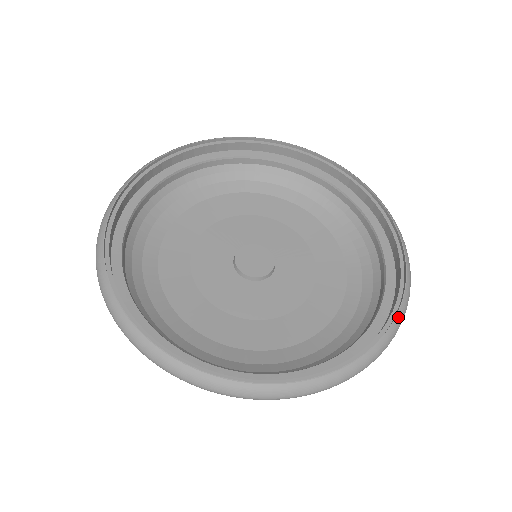
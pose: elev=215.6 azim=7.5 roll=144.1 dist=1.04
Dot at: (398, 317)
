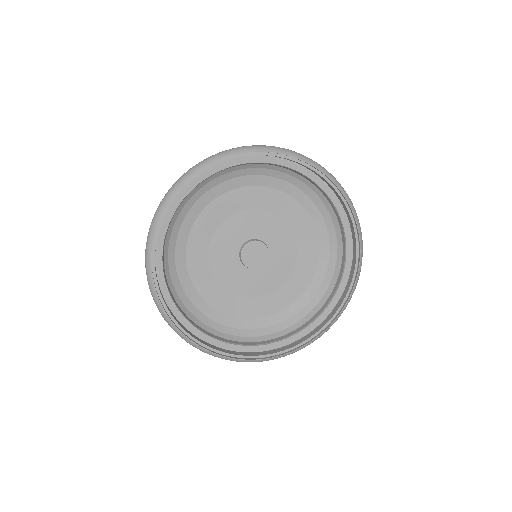
Dot at: (356, 284)
